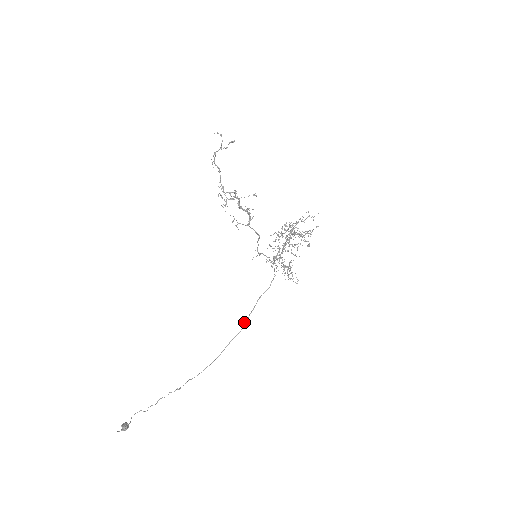
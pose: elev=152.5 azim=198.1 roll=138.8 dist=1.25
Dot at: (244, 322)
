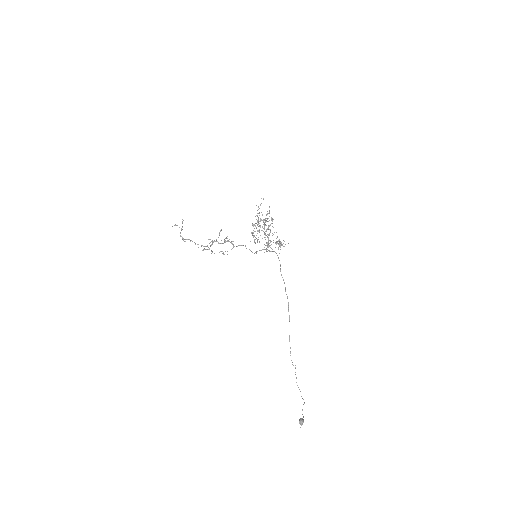
Dot at: occluded
